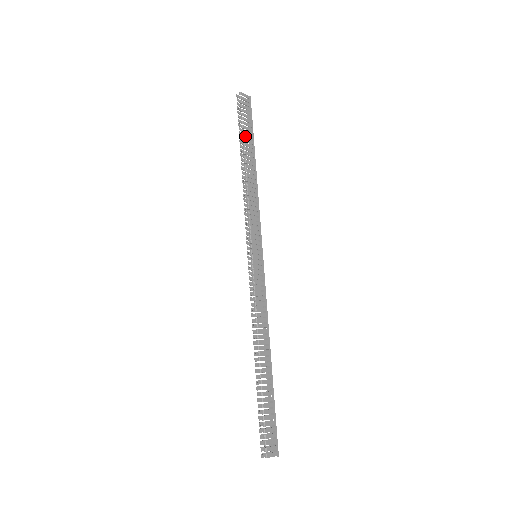
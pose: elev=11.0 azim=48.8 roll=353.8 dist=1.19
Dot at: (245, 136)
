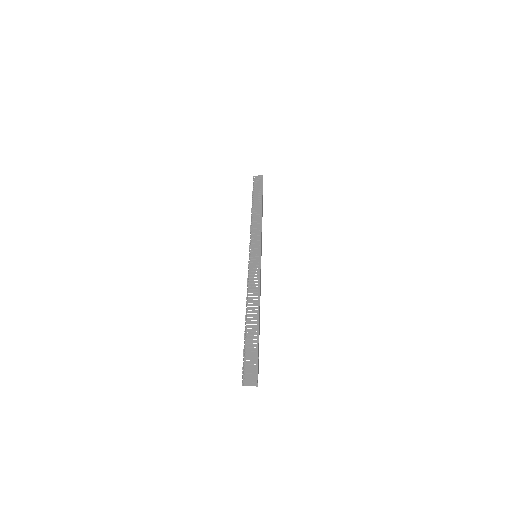
Dot at: (254, 195)
